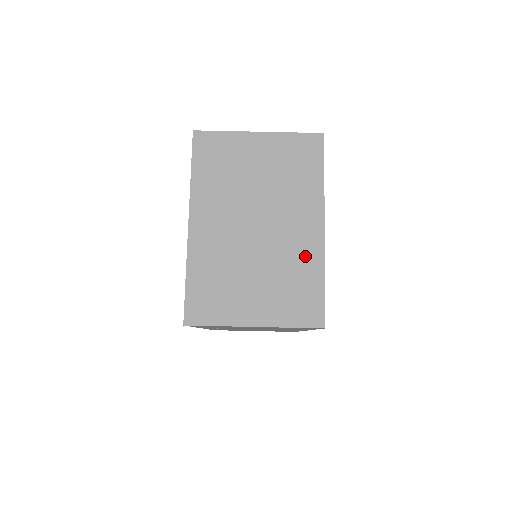
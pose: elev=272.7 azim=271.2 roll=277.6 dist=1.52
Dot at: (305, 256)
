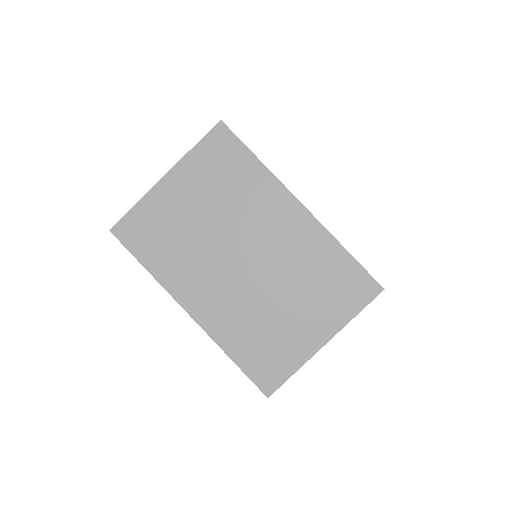
Dot at: (310, 245)
